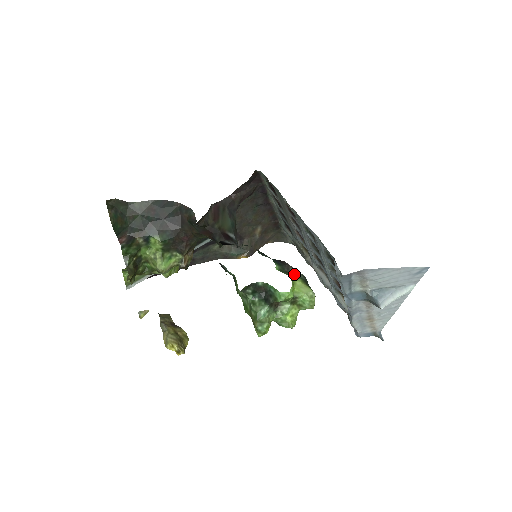
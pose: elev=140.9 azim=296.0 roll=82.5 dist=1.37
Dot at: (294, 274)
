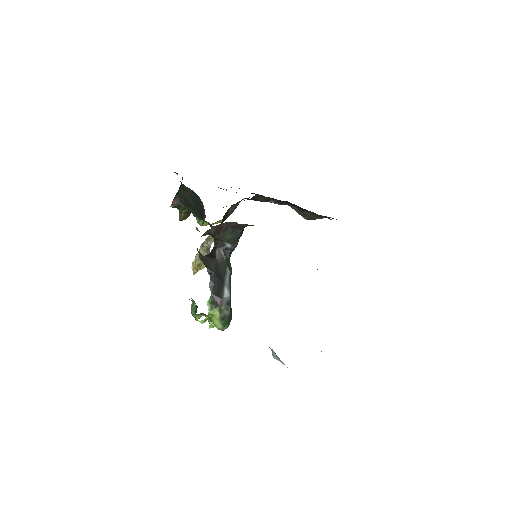
Dot at: (219, 310)
